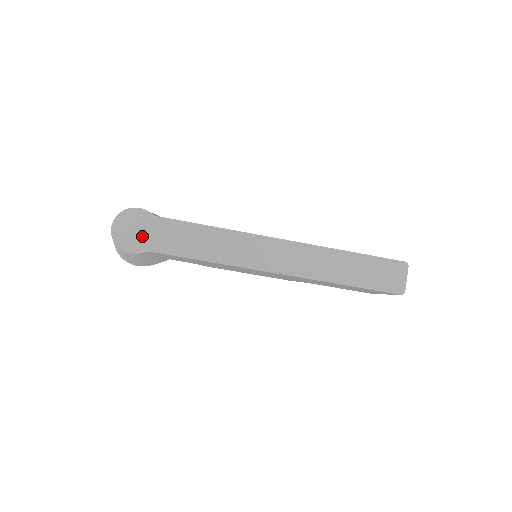
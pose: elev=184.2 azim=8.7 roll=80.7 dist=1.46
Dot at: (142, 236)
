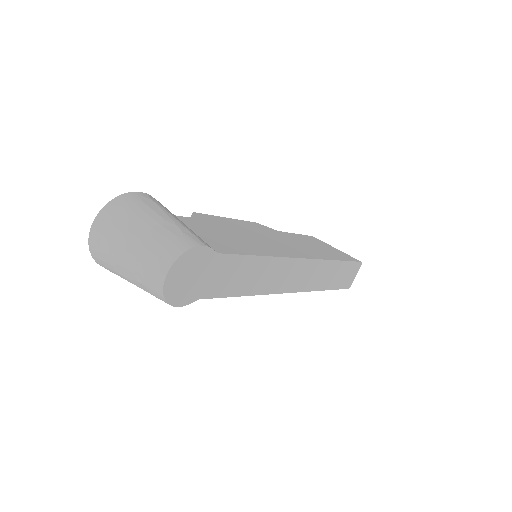
Dot at: (197, 282)
